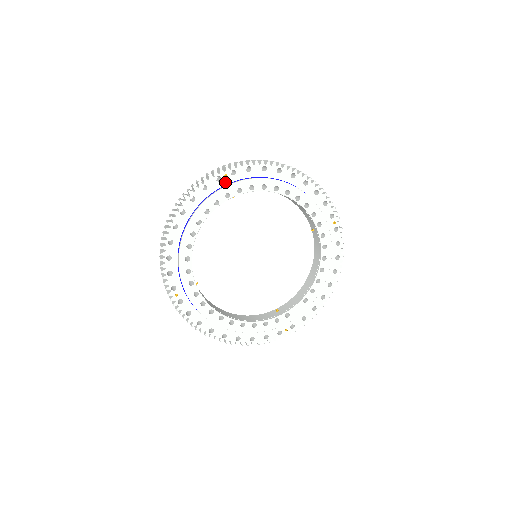
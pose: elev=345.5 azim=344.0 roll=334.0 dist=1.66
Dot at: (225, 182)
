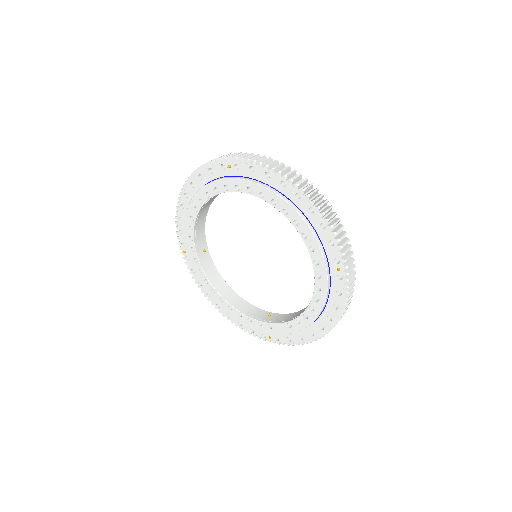
Dot at: (229, 173)
